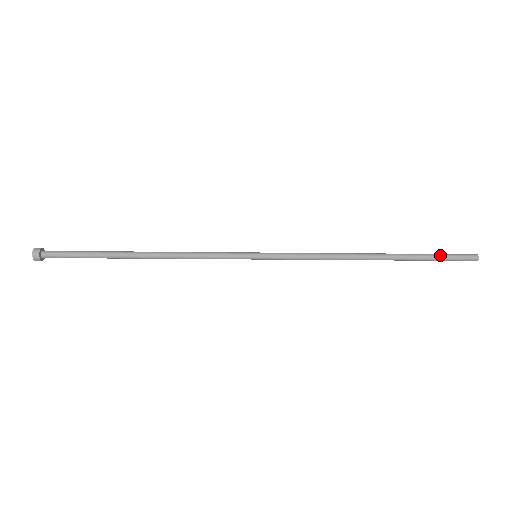
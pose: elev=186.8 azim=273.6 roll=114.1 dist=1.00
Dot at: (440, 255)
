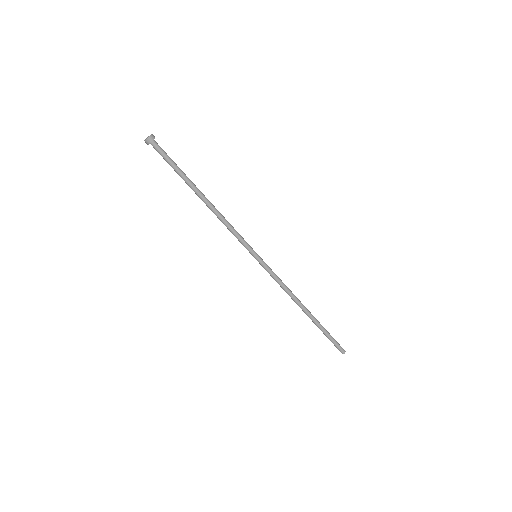
Dot at: occluded
